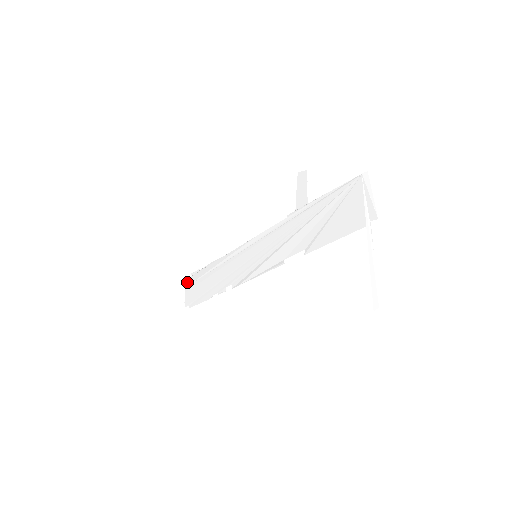
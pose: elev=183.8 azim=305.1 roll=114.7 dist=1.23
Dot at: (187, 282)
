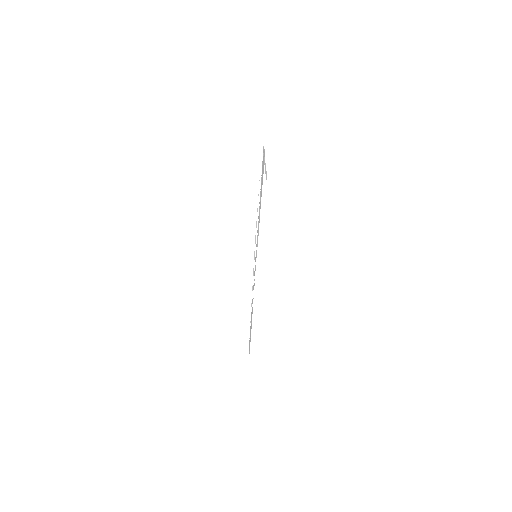
Dot at: occluded
